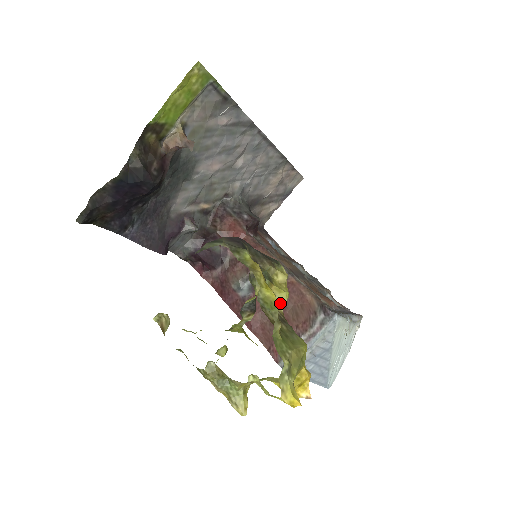
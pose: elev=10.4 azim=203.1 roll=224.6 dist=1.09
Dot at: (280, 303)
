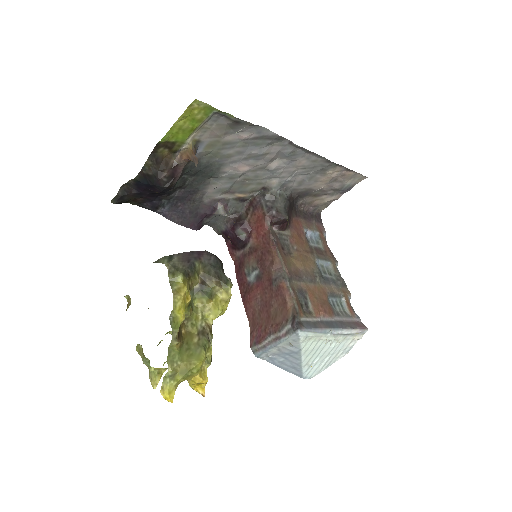
Dot at: (212, 317)
